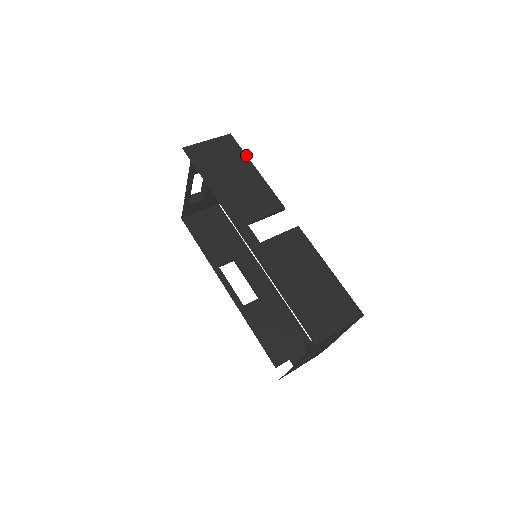
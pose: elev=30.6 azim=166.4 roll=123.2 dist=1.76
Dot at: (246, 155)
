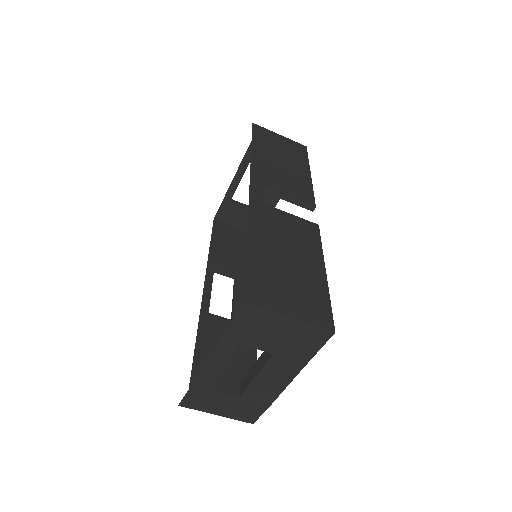
Dot at: occluded
